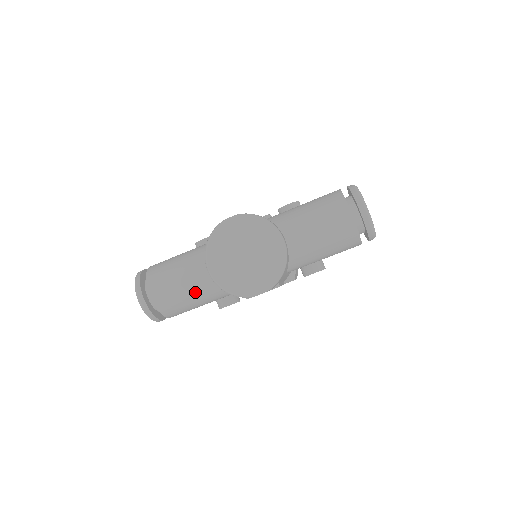
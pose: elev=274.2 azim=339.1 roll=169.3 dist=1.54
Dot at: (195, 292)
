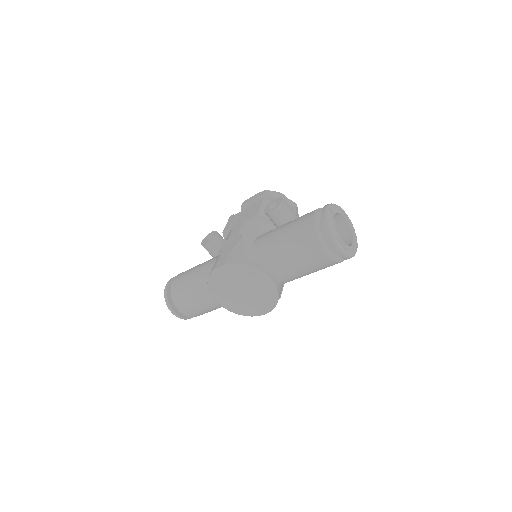
Dot at: (214, 308)
